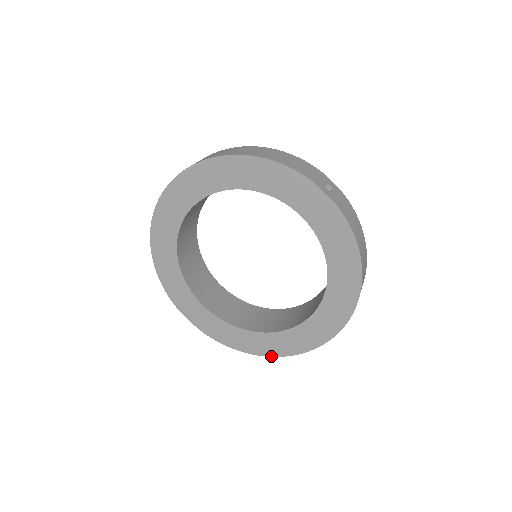
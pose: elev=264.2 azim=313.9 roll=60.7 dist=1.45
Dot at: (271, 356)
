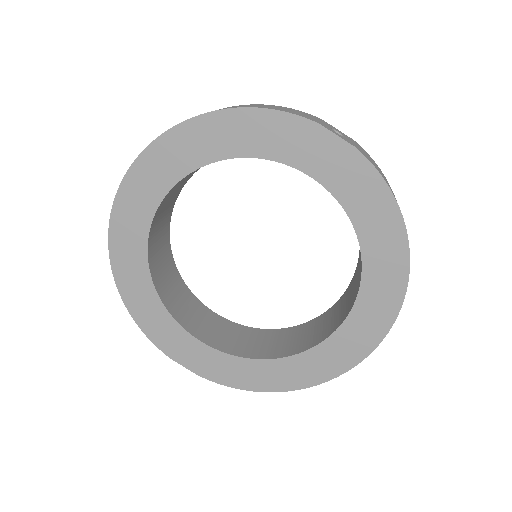
Dot at: (303, 388)
